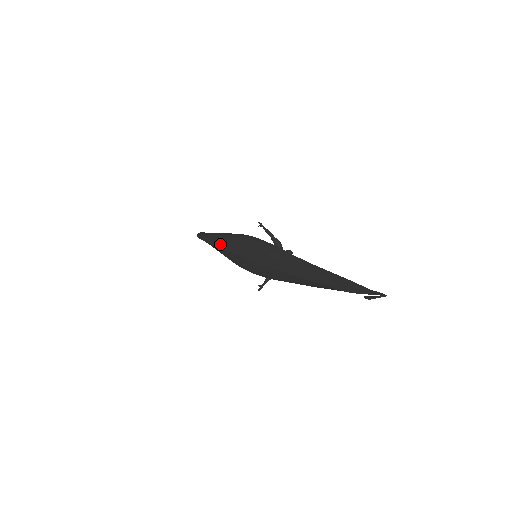
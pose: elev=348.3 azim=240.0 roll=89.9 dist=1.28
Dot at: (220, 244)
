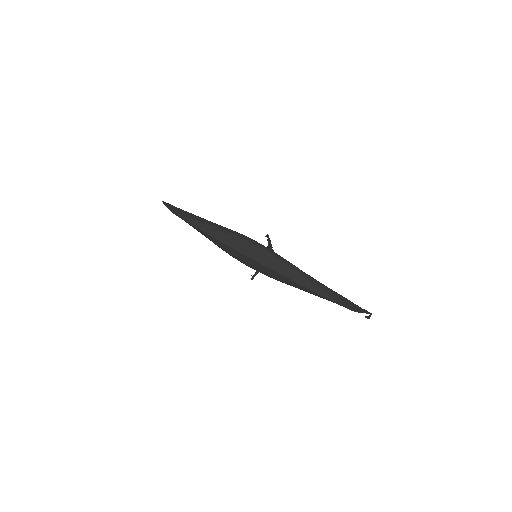
Dot at: (215, 235)
